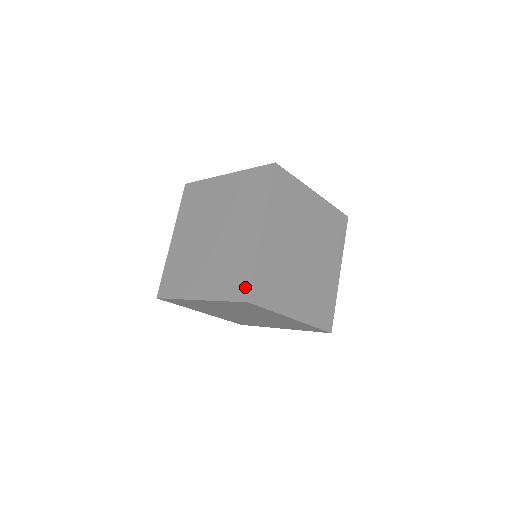
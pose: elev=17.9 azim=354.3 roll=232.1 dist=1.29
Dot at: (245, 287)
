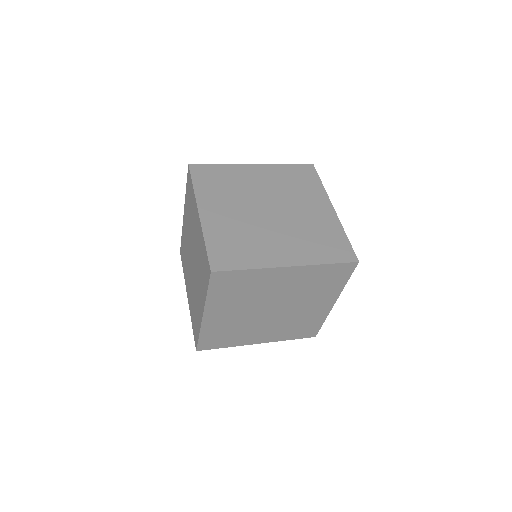
Dot at: (207, 264)
